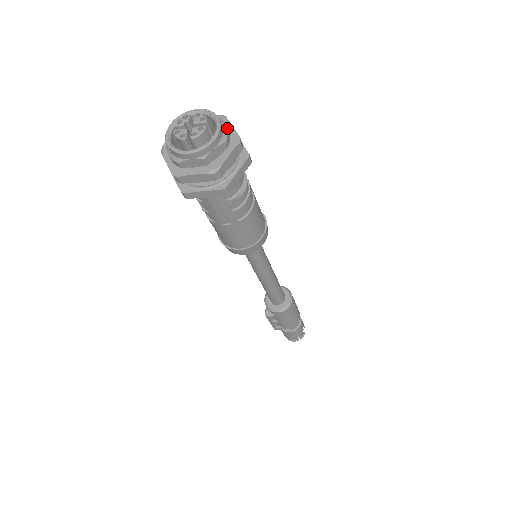
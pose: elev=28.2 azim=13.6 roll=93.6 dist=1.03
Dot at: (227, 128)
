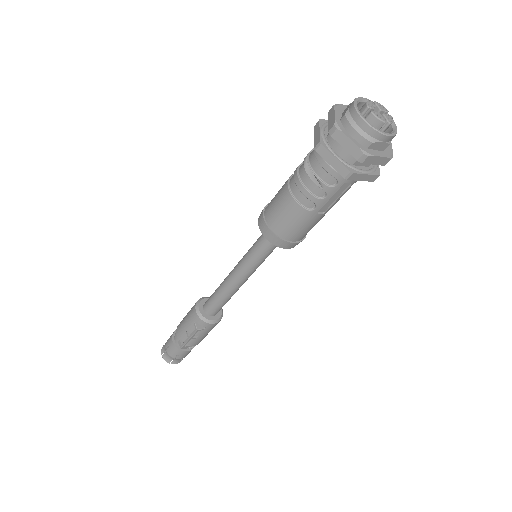
Dot at: occluded
